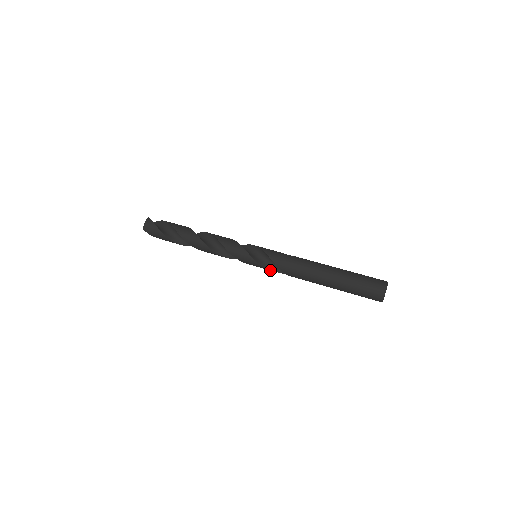
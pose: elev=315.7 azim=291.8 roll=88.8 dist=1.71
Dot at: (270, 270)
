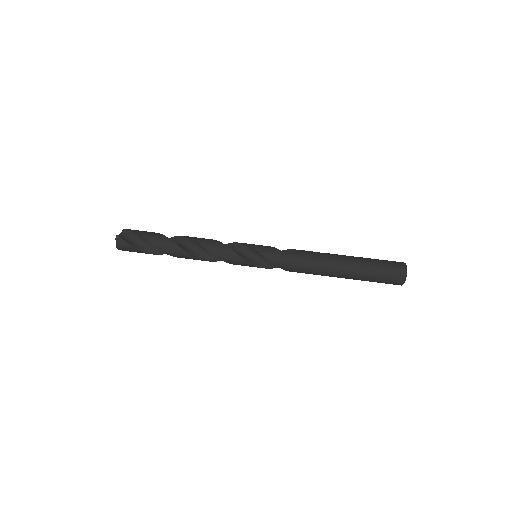
Dot at: occluded
